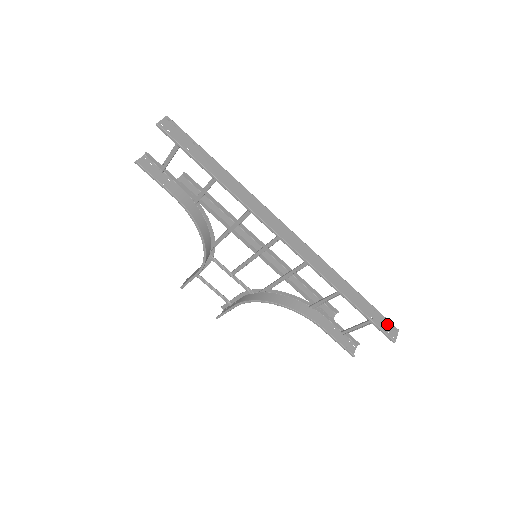
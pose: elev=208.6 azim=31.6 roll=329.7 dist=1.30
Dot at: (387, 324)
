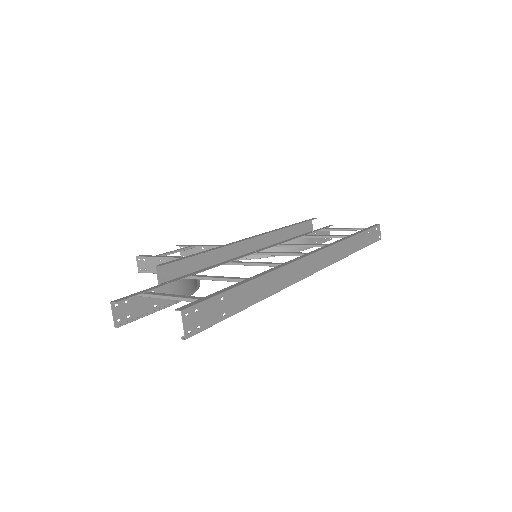
Dot at: (375, 232)
